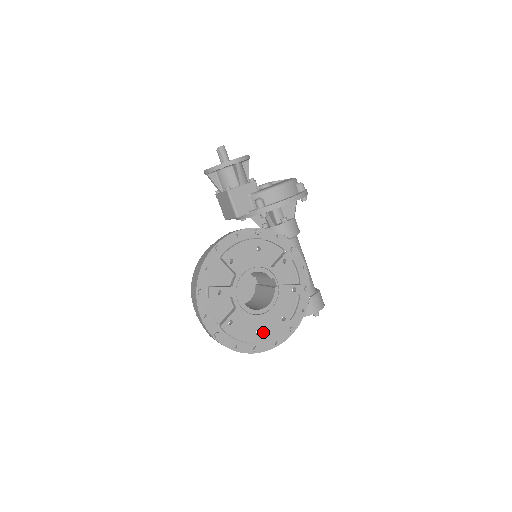
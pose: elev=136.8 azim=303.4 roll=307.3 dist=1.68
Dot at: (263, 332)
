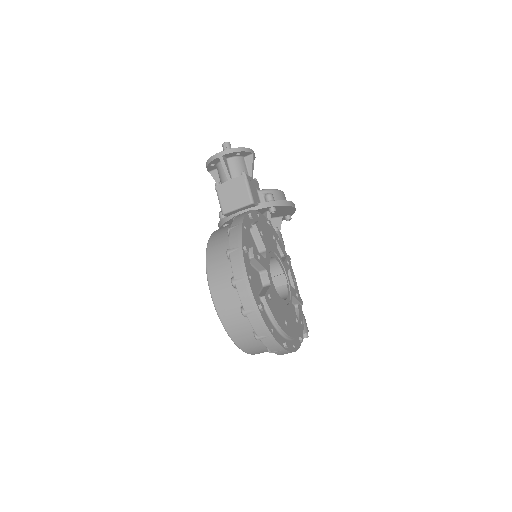
Dot at: (289, 325)
